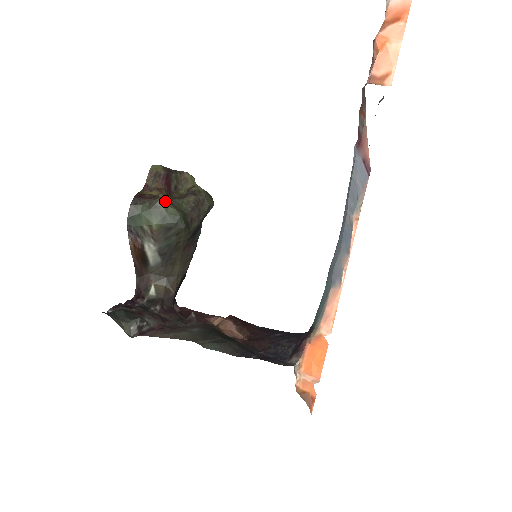
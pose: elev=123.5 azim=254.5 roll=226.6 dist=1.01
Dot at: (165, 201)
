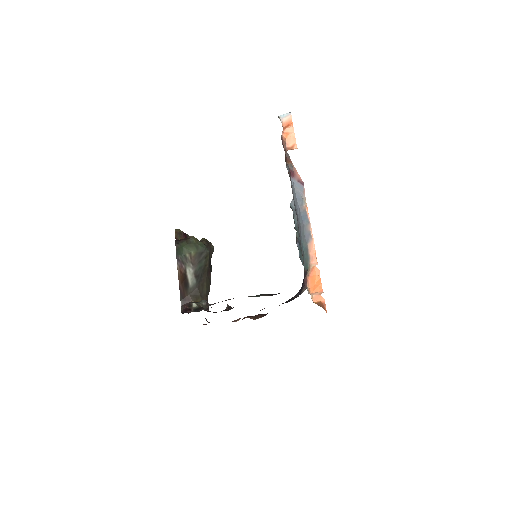
Dot at: occluded
